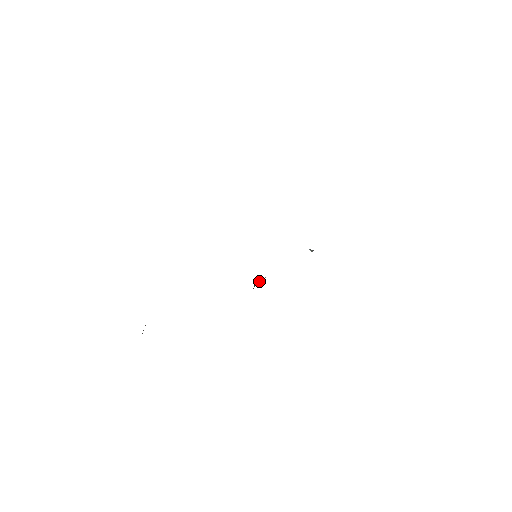
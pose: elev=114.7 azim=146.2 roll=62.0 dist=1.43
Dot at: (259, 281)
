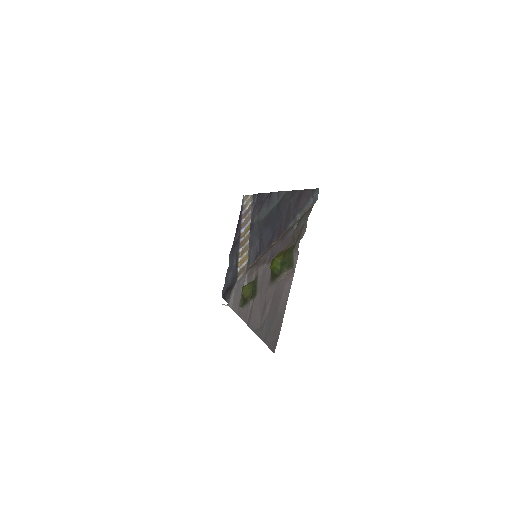
Dot at: (252, 281)
